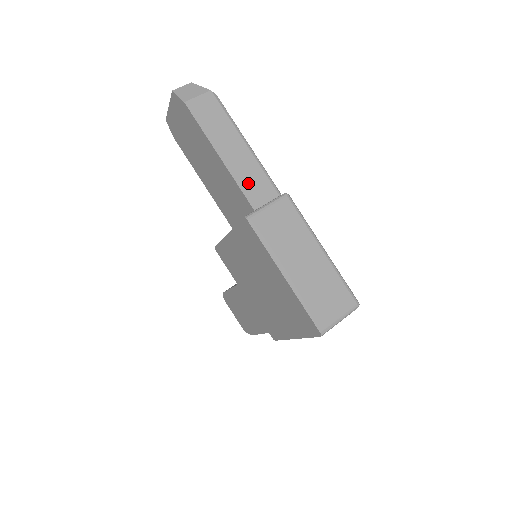
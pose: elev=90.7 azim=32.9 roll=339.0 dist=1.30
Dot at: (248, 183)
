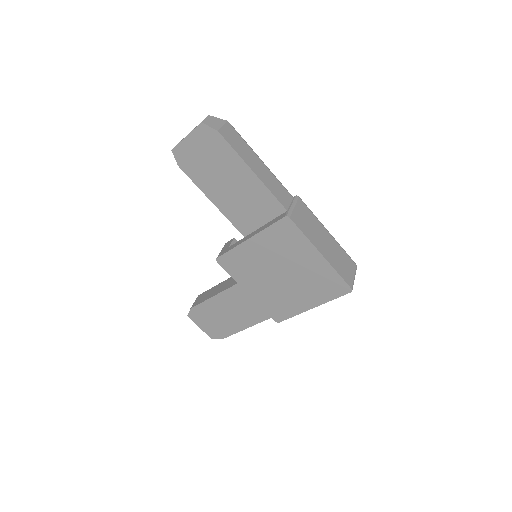
Dot at: (276, 191)
